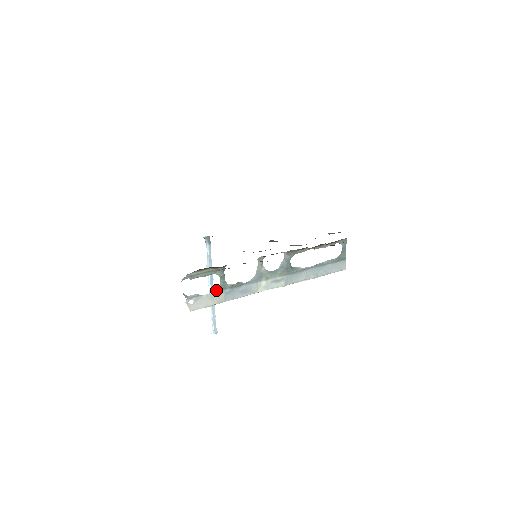
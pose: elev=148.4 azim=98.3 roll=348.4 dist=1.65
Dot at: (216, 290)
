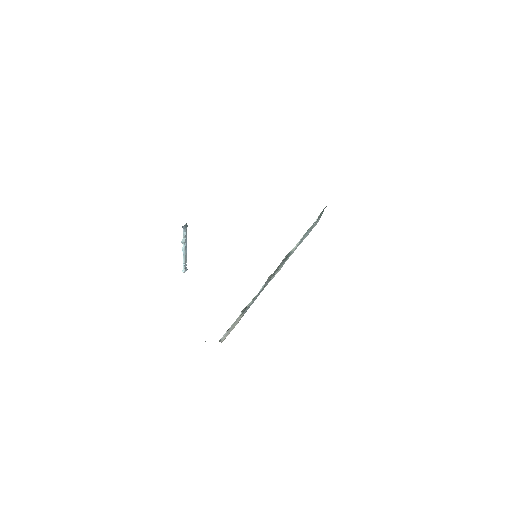
Dot at: (239, 316)
